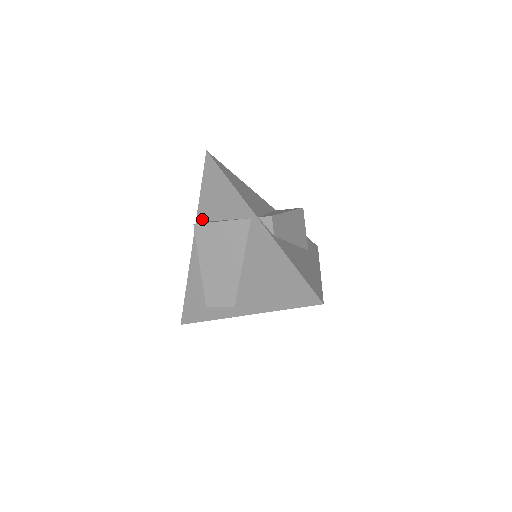
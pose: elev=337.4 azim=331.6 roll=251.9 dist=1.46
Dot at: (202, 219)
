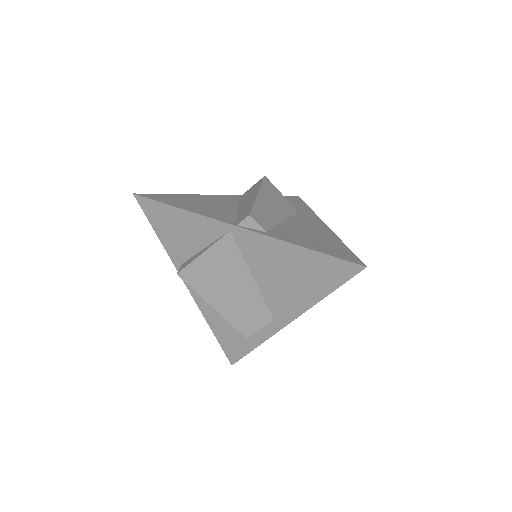
Dot at: (180, 261)
